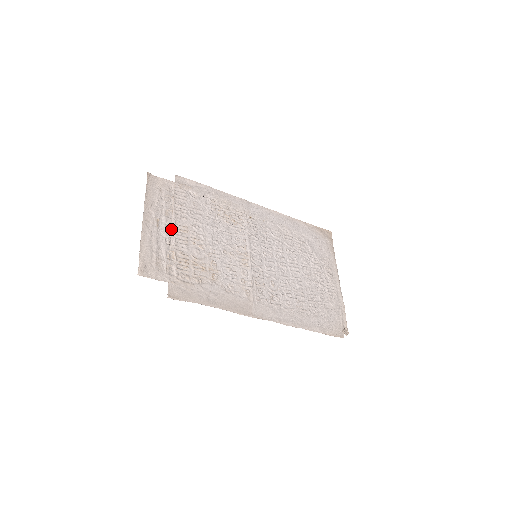
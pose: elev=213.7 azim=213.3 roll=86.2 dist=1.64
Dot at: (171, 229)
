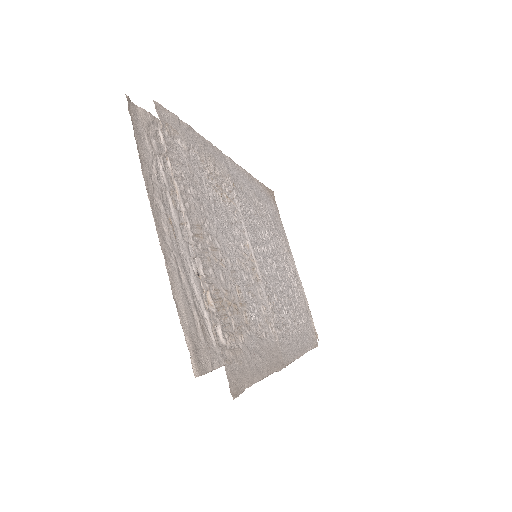
Dot at: (188, 237)
